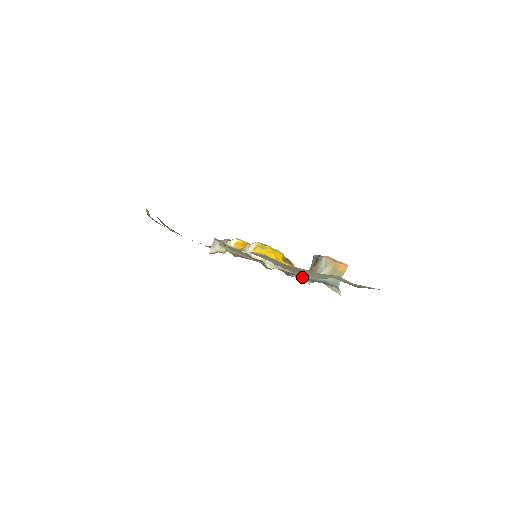
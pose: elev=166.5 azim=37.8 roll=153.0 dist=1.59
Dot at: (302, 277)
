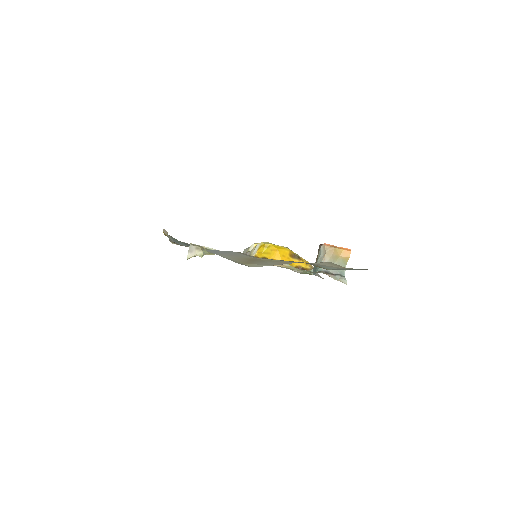
Dot at: (297, 270)
